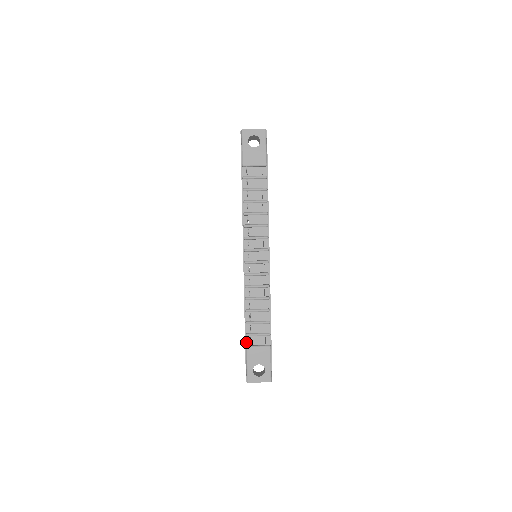
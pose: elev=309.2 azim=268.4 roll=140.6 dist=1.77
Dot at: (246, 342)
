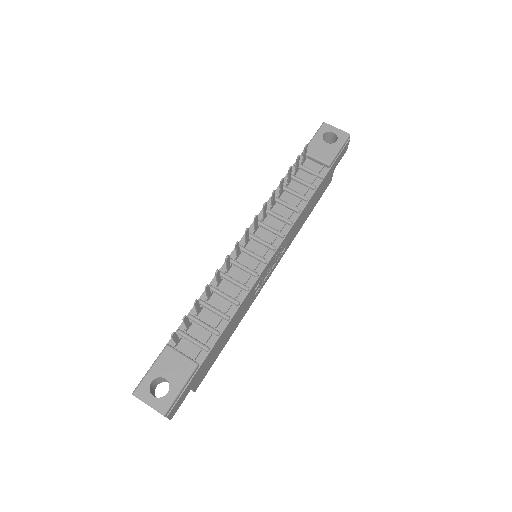
Dot at: (171, 340)
